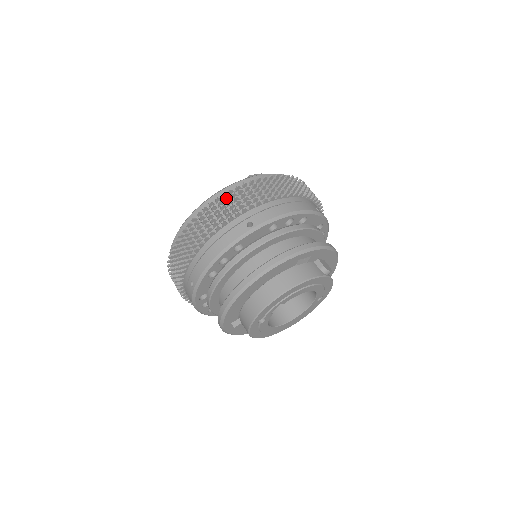
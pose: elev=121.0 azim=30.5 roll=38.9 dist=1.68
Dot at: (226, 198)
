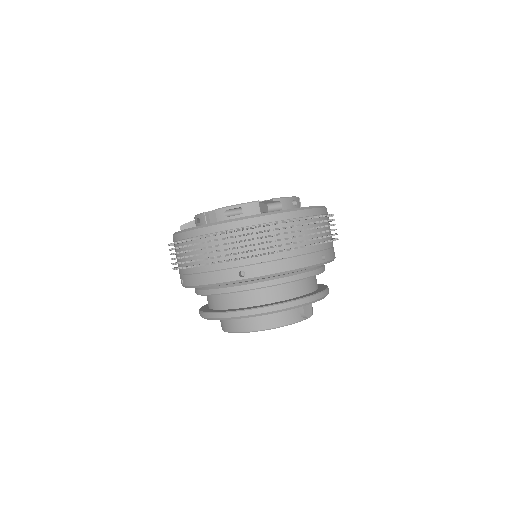
Dot at: (229, 238)
